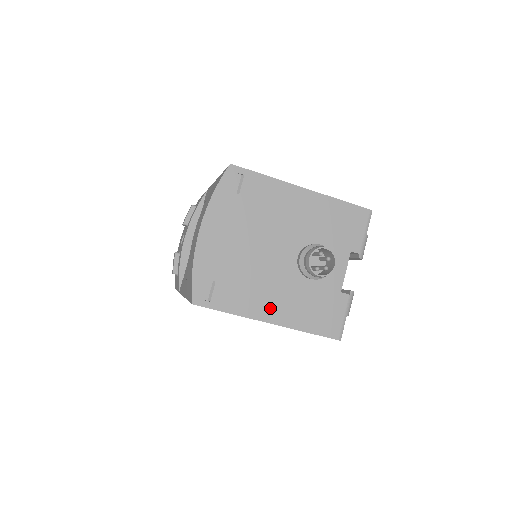
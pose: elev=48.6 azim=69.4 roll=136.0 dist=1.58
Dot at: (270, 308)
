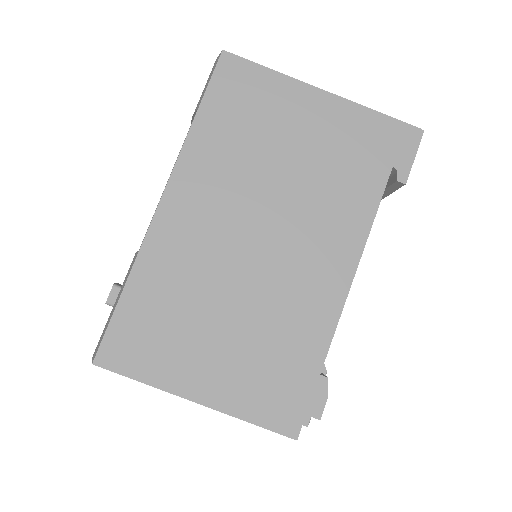
Dot at: occluded
